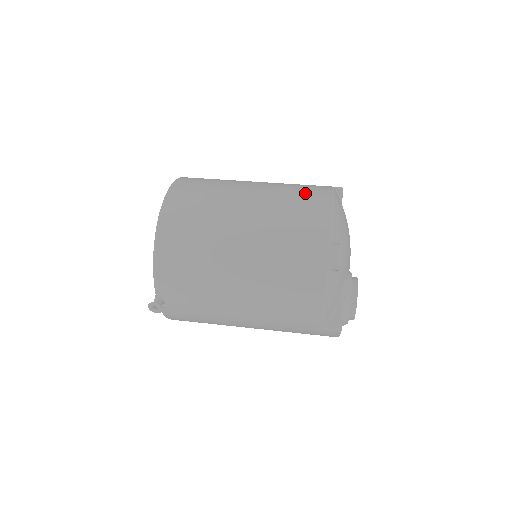
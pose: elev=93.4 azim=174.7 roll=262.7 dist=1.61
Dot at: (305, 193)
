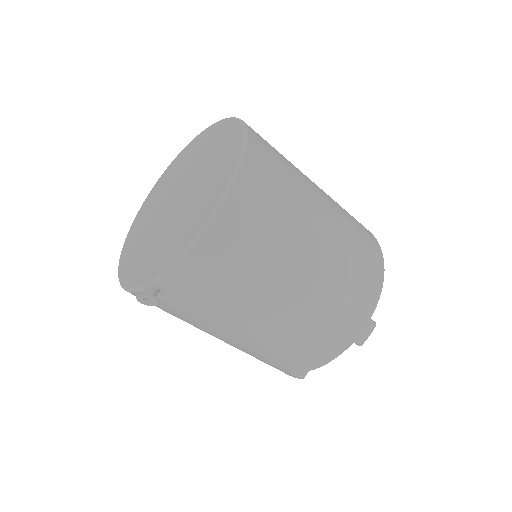
Dot at: (366, 242)
